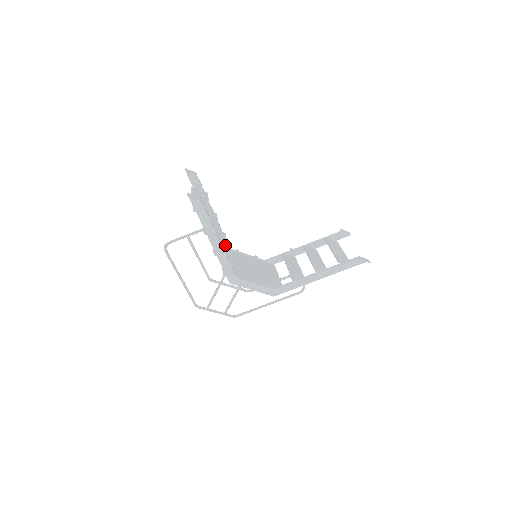
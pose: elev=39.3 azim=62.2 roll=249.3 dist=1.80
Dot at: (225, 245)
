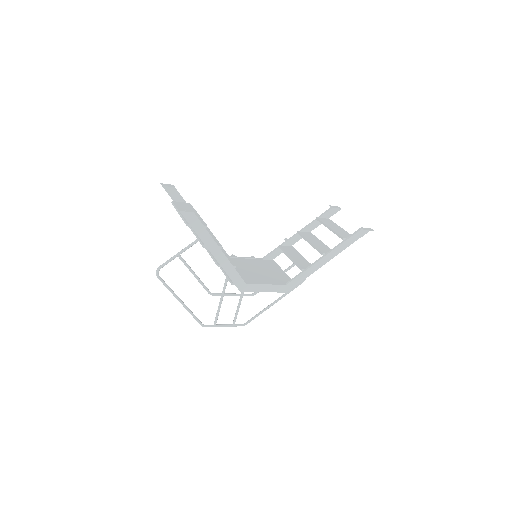
Dot at: occluded
